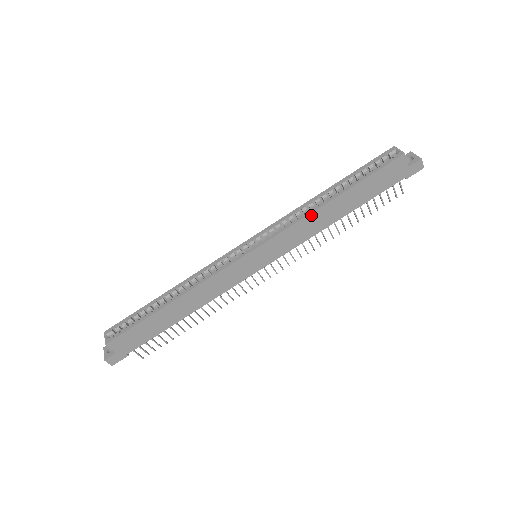
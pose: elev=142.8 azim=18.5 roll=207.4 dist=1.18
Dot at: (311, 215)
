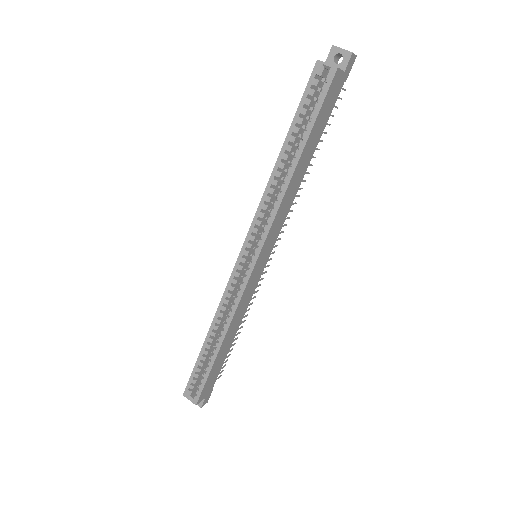
Dot at: (285, 195)
